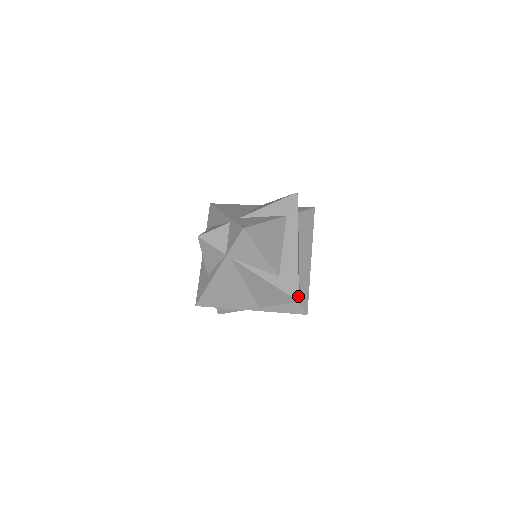
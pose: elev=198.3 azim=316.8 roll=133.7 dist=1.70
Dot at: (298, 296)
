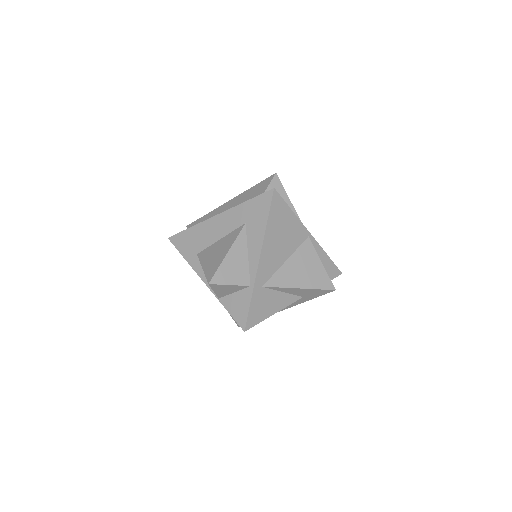
Dot at: occluded
